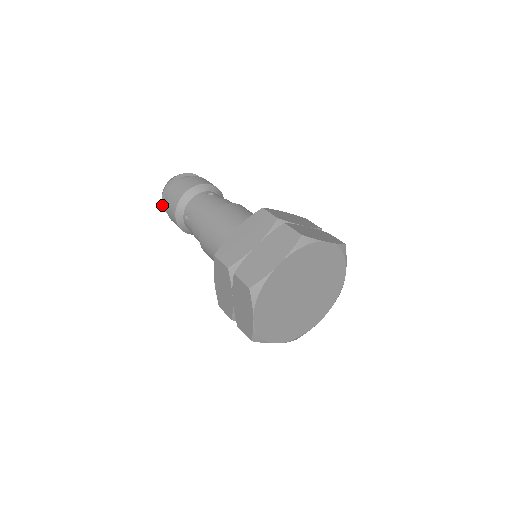
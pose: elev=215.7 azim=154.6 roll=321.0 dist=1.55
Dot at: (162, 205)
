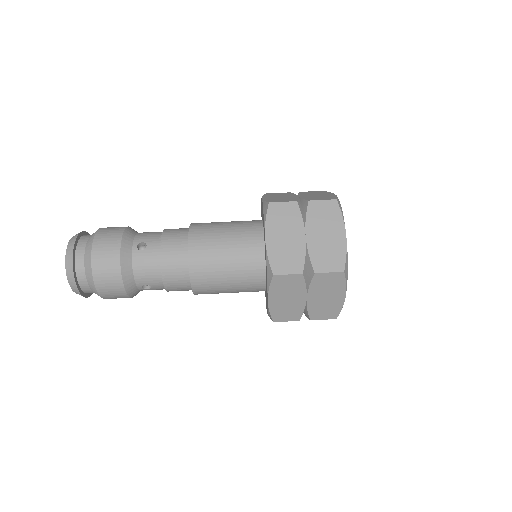
Dot at: (72, 258)
